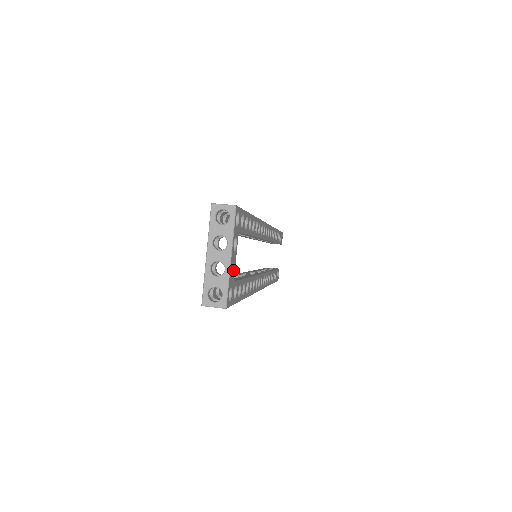
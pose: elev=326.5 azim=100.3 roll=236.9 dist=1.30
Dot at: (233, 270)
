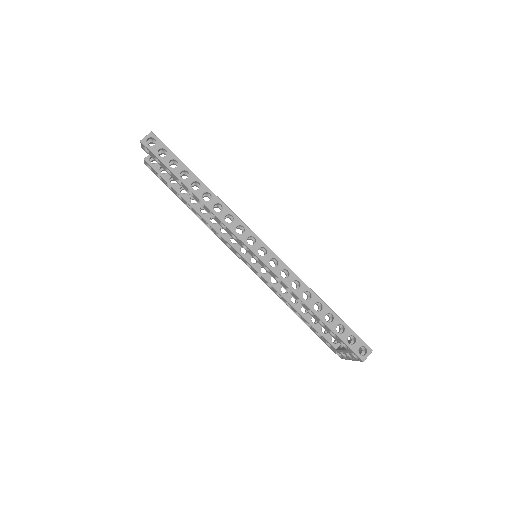
Dot at: occluded
